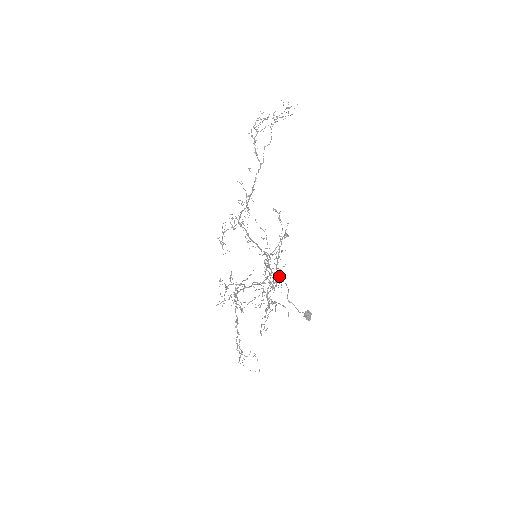
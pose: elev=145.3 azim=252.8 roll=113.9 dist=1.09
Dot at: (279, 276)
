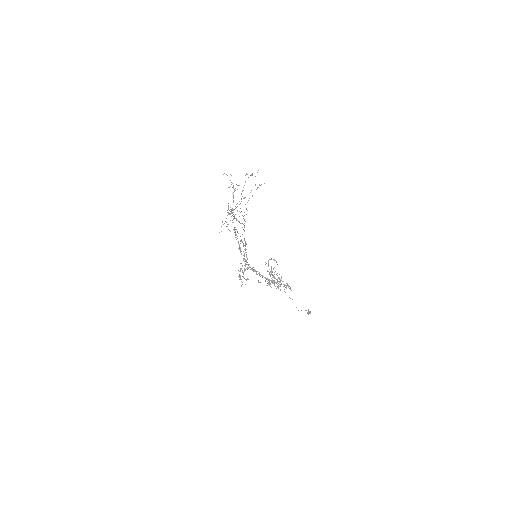
Dot at: occluded
